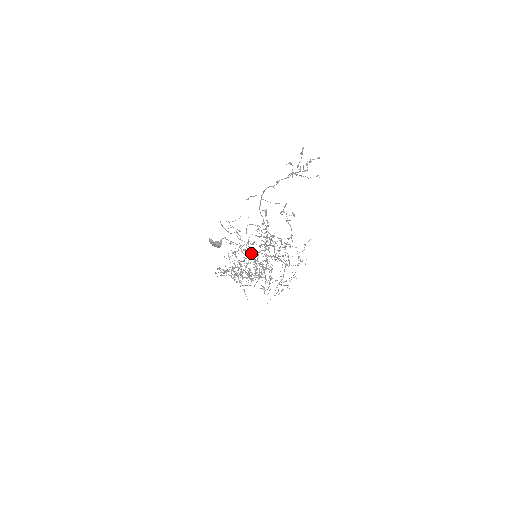
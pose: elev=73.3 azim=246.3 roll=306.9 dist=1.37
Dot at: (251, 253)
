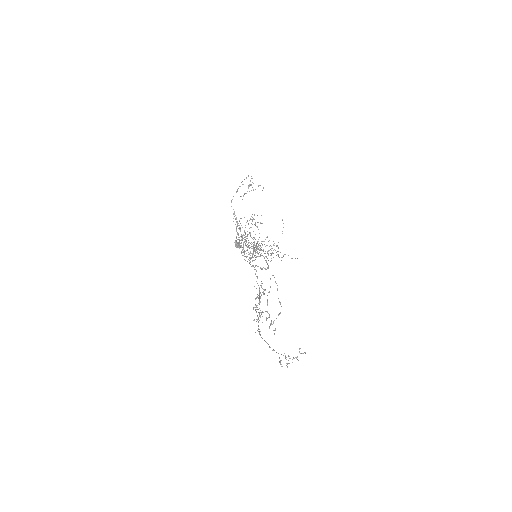
Dot at: (256, 248)
